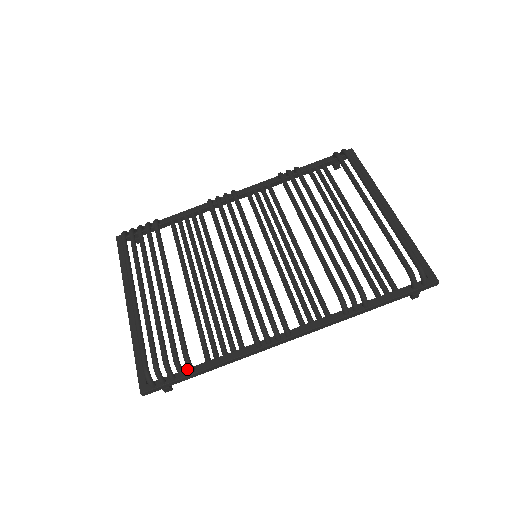
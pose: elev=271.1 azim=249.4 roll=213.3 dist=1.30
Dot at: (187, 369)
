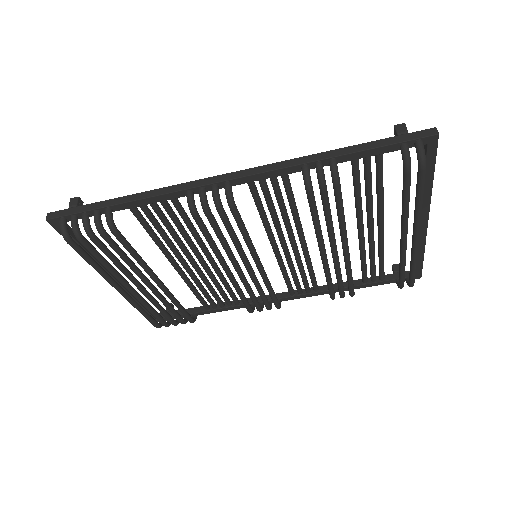
Dot at: (190, 314)
